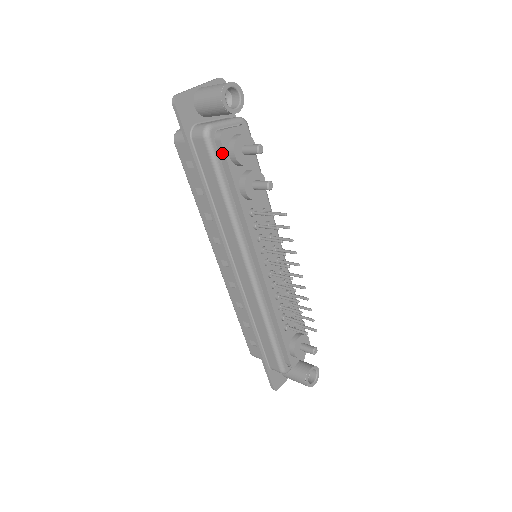
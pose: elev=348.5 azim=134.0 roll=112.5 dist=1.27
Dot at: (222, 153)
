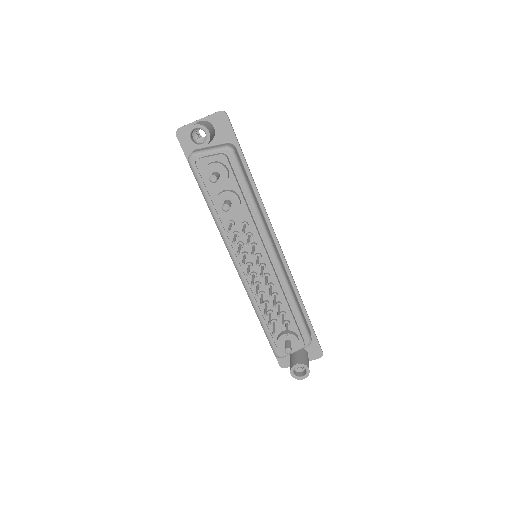
Dot at: (201, 175)
